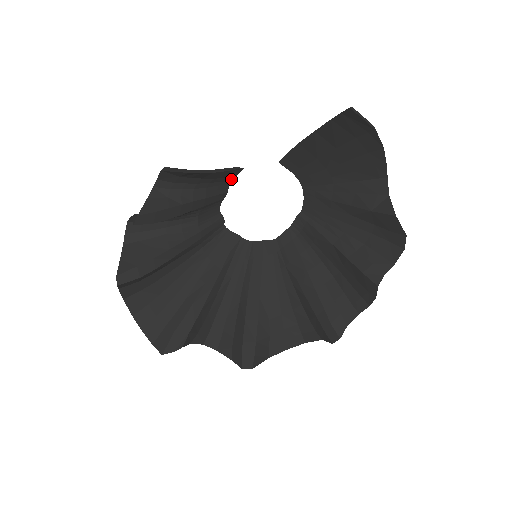
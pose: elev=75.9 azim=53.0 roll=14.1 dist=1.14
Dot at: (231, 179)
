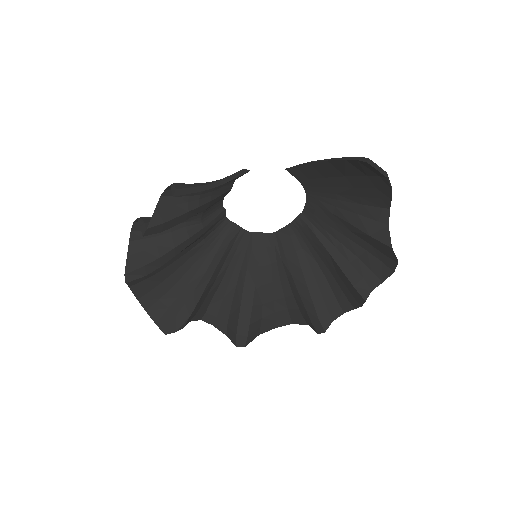
Dot at: occluded
